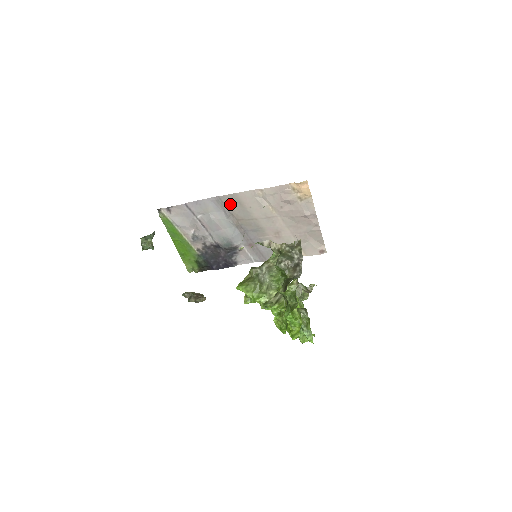
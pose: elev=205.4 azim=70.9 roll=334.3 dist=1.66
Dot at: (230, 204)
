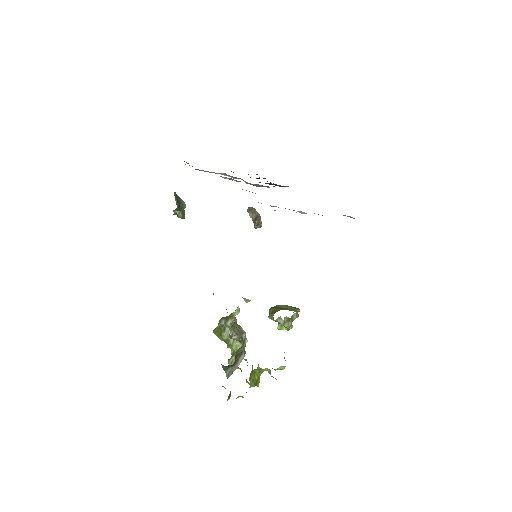
Dot at: occluded
